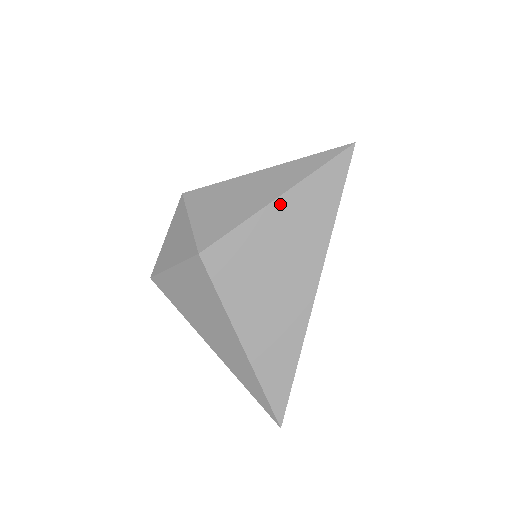
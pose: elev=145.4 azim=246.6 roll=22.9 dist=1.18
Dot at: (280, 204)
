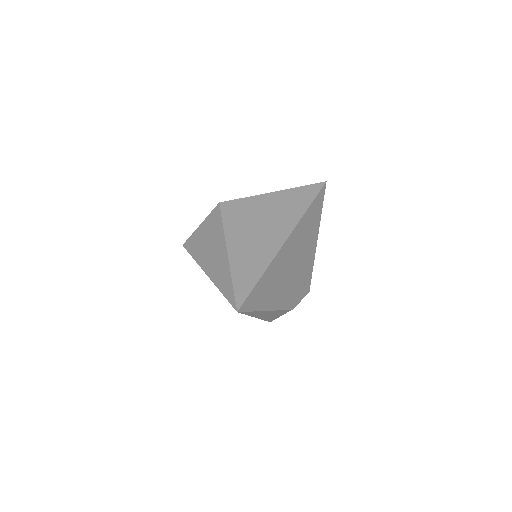
Dot at: (275, 194)
